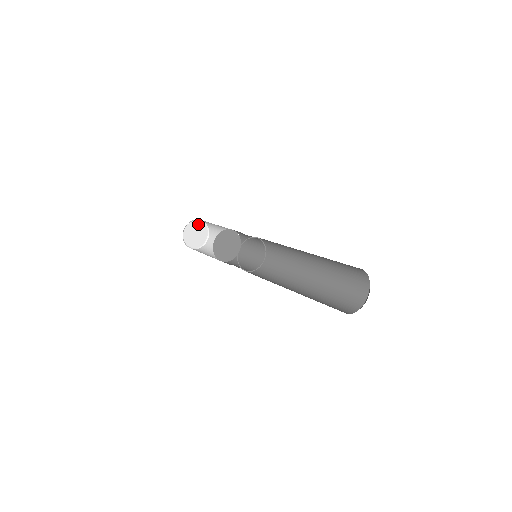
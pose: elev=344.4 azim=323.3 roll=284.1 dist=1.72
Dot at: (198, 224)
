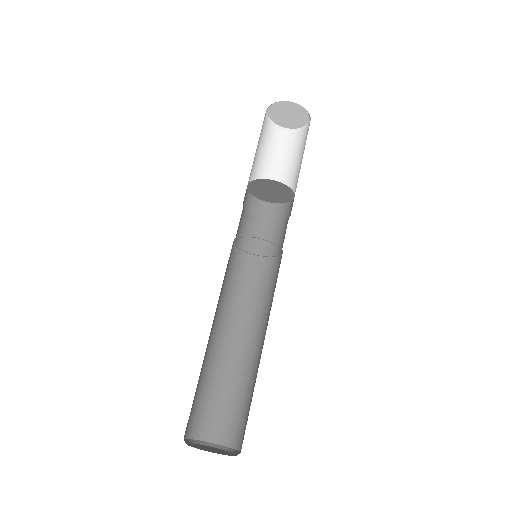
Dot at: (303, 113)
